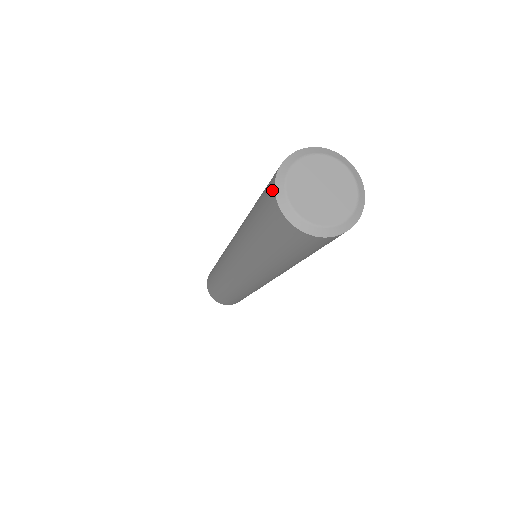
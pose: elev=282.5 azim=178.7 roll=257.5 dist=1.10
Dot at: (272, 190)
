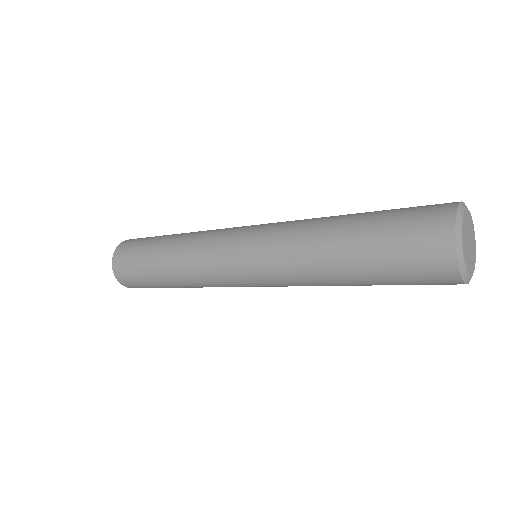
Dot at: (450, 266)
